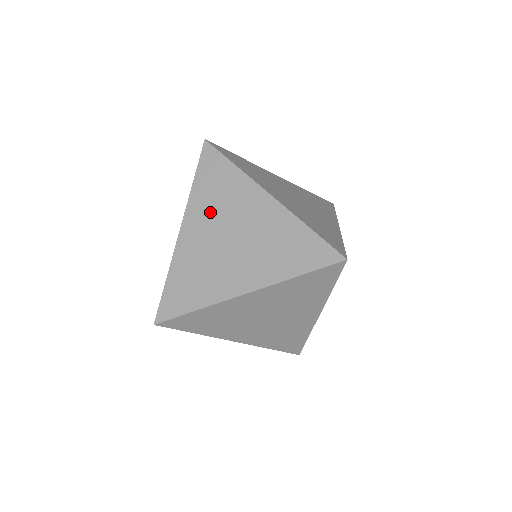
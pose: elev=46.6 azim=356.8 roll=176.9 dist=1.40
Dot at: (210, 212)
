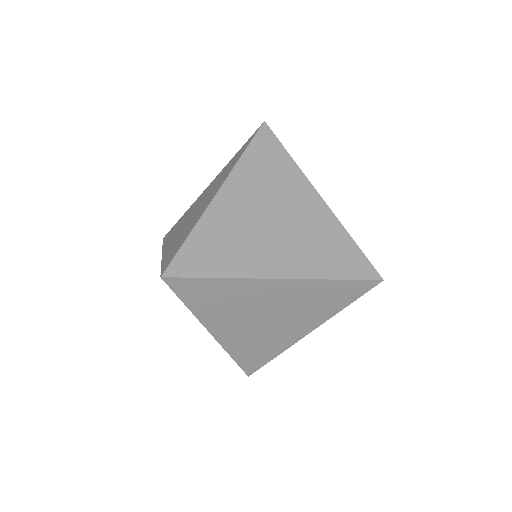
Dot at: (256, 187)
